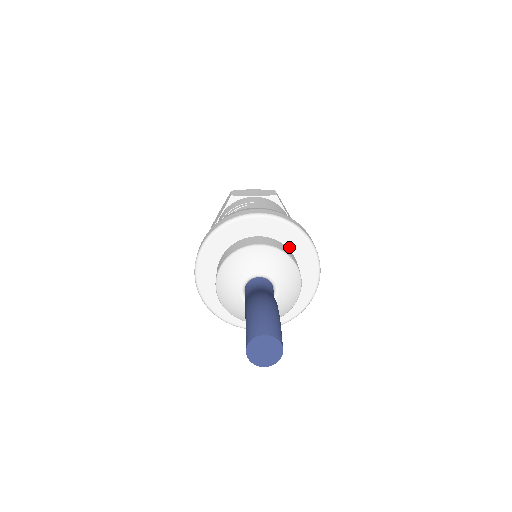
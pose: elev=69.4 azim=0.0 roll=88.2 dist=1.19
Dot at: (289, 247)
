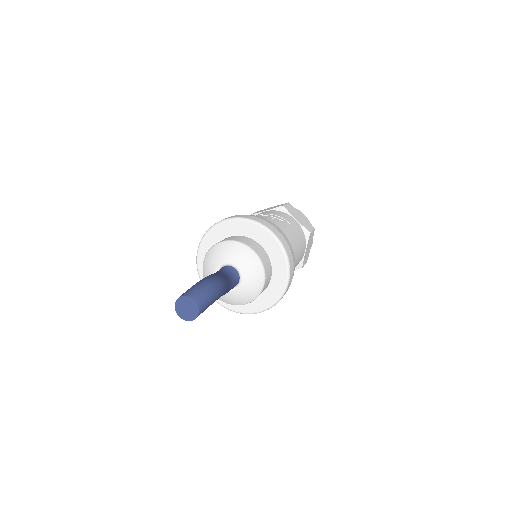
Dot at: (273, 270)
